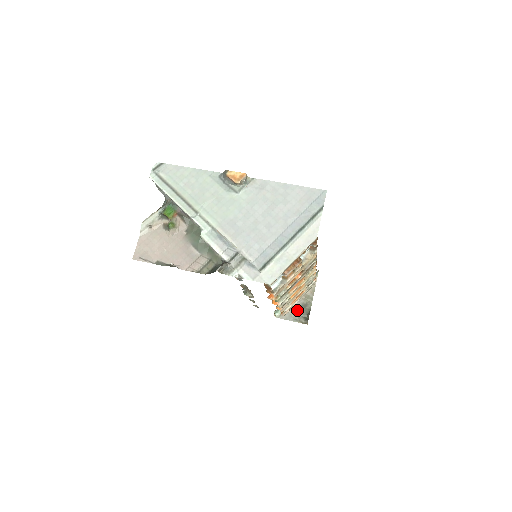
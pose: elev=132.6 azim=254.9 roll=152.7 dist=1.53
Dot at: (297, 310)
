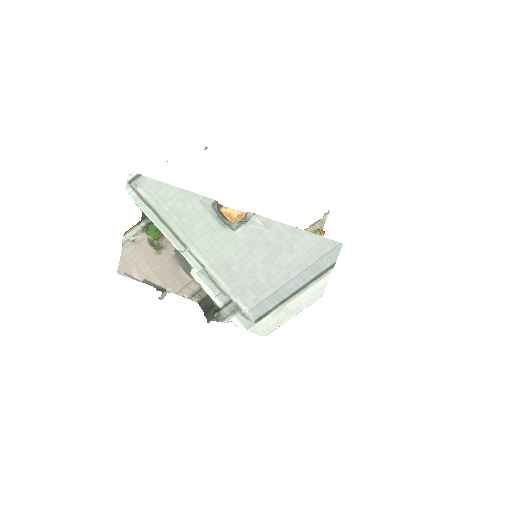
Dot at: occluded
